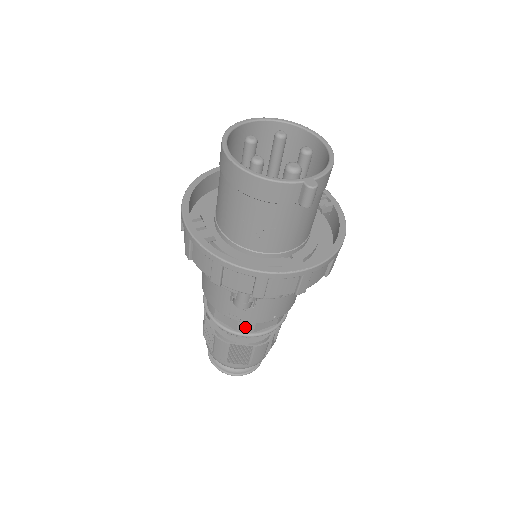
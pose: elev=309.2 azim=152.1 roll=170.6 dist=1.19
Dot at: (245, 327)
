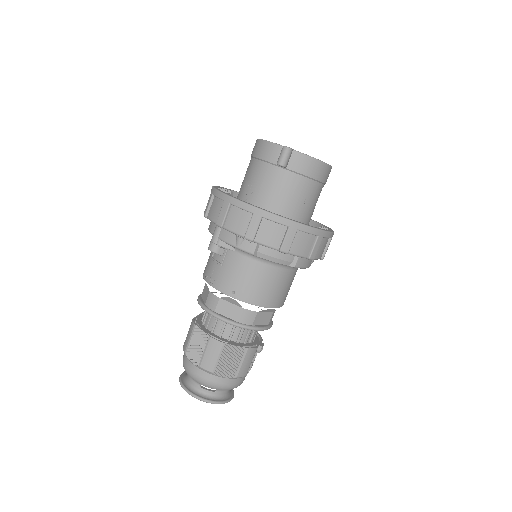
Dot at: (211, 300)
